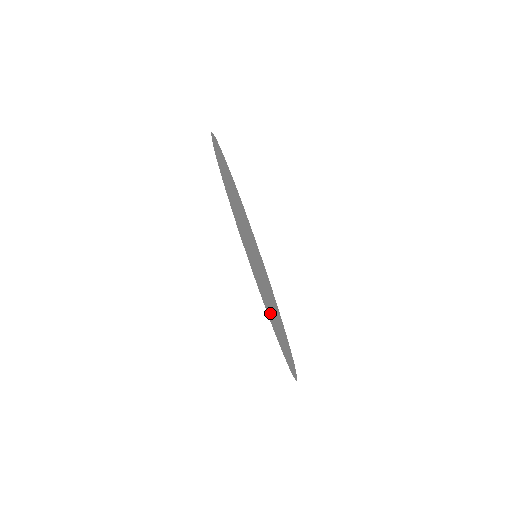
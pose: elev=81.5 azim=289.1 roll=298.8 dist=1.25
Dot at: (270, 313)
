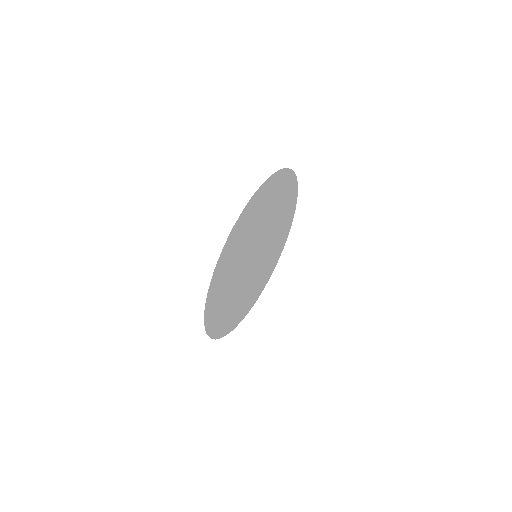
Dot at: (227, 263)
